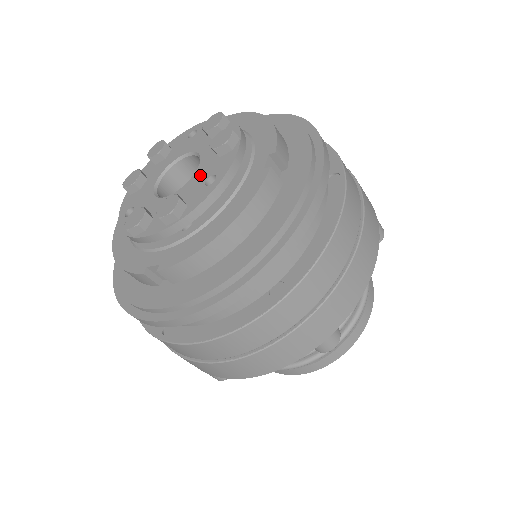
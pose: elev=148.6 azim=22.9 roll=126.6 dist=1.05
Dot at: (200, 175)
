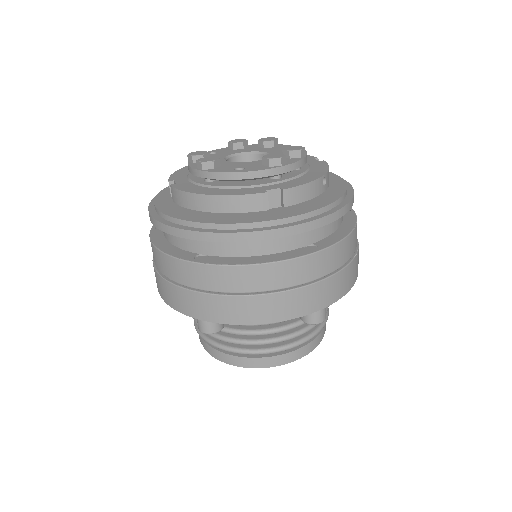
Dot at: (245, 164)
